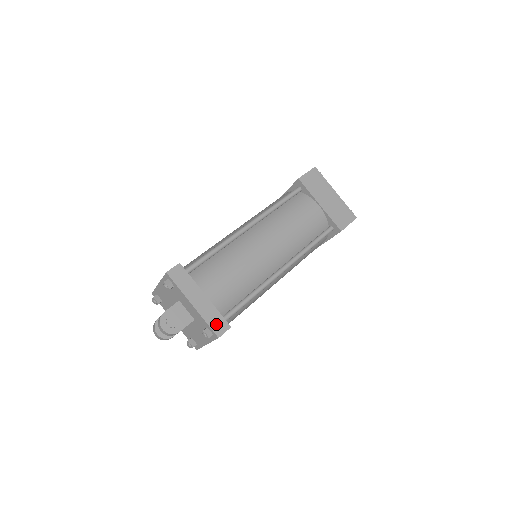
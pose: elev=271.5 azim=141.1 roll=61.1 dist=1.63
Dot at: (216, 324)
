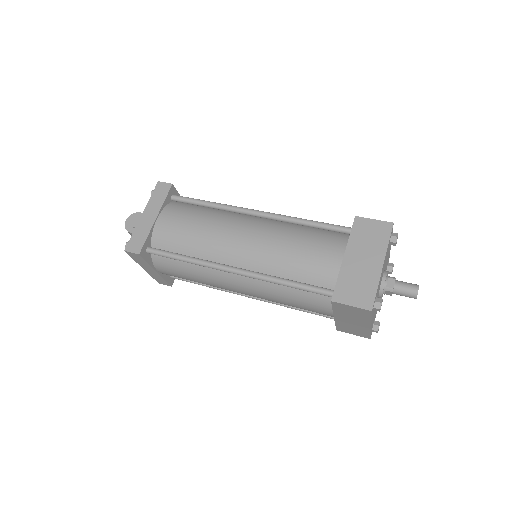
Dot at: (135, 241)
